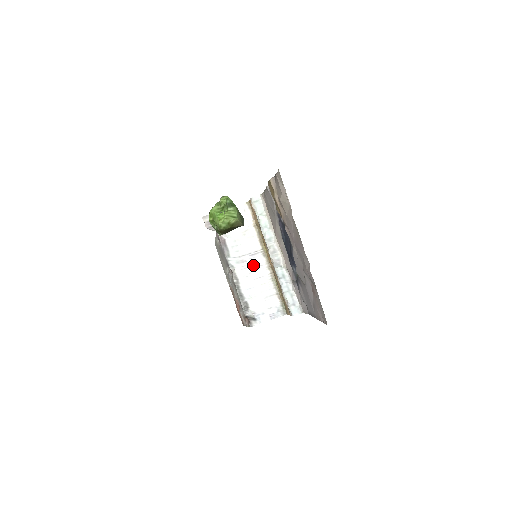
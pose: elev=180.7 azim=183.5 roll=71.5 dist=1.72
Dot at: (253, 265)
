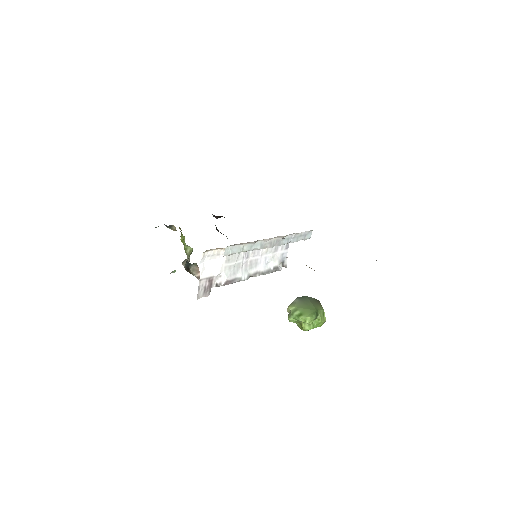
Dot at: (252, 256)
